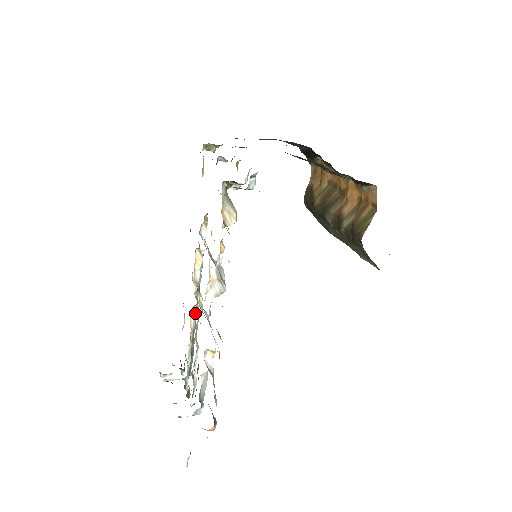
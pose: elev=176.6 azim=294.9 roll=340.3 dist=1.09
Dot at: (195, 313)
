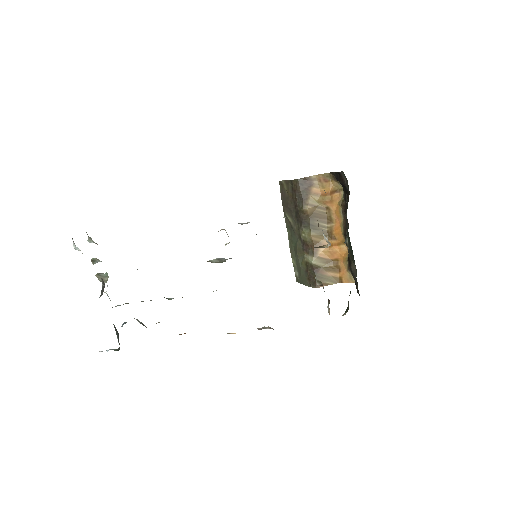
Dot at: occluded
